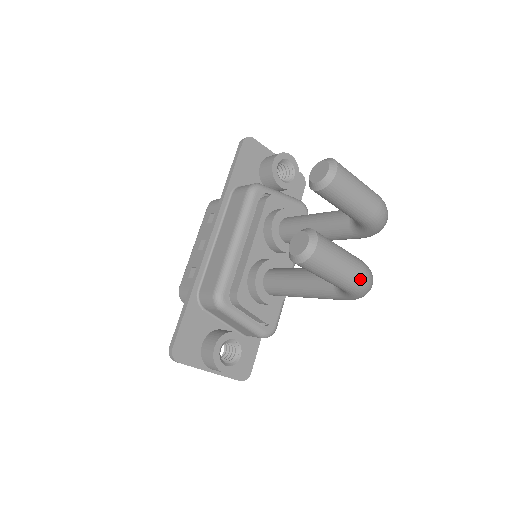
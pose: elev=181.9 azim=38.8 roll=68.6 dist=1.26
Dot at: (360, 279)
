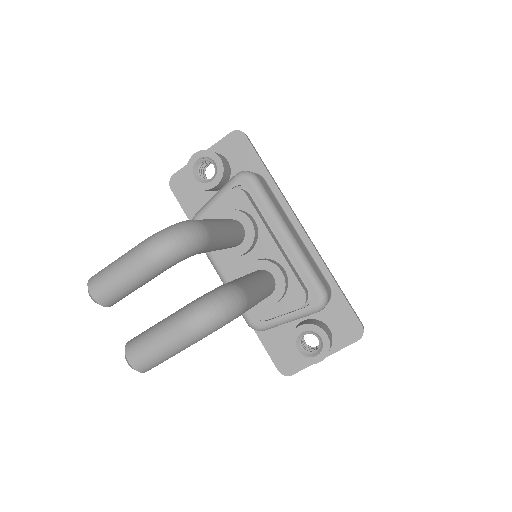
Dot at: (188, 334)
